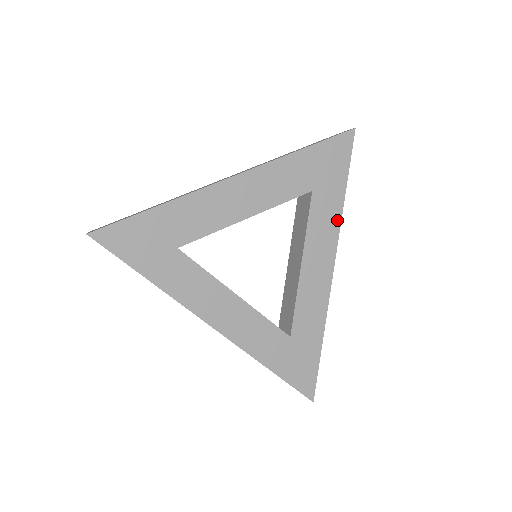
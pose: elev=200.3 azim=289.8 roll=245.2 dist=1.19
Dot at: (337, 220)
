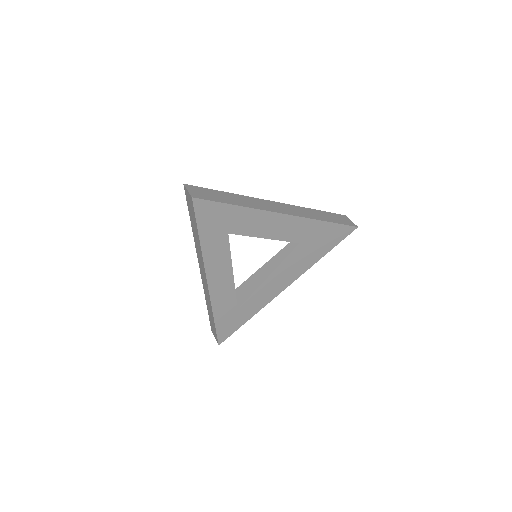
Dot at: (309, 266)
